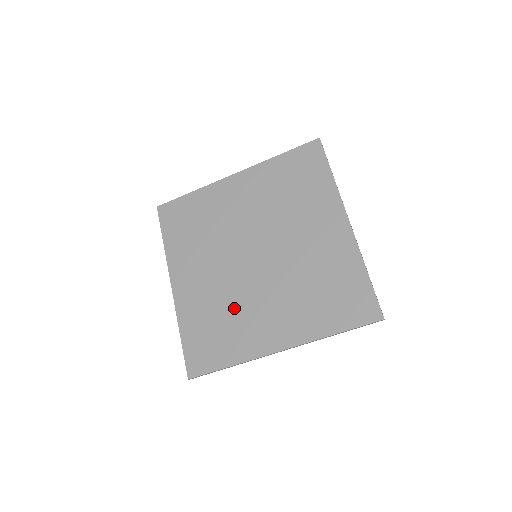
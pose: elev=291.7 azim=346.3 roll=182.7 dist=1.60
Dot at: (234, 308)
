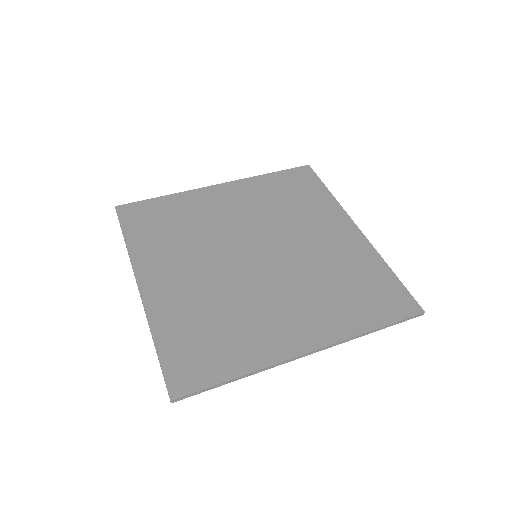
Dot at: (235, 307)
